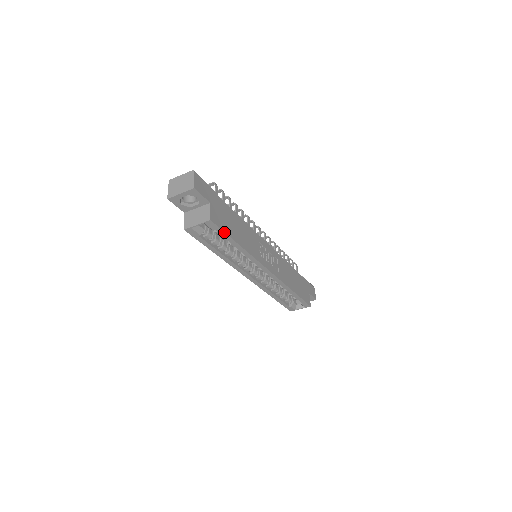
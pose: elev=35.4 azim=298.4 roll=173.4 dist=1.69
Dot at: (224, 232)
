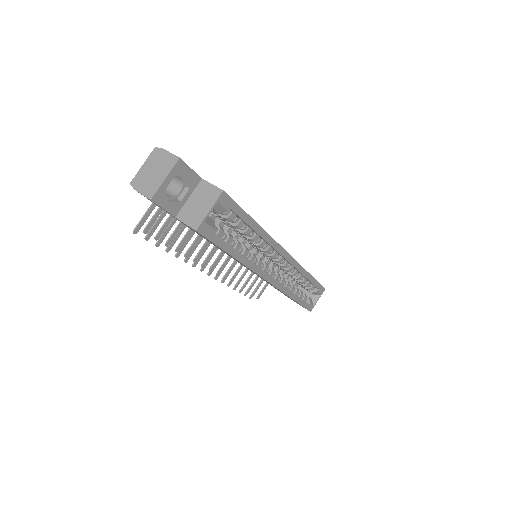
Dot at: (240, 207)
